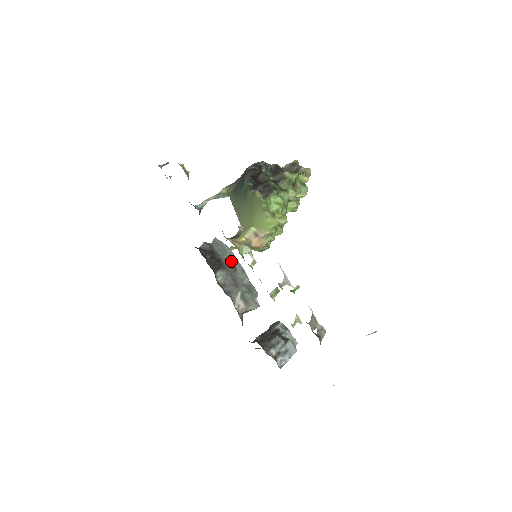
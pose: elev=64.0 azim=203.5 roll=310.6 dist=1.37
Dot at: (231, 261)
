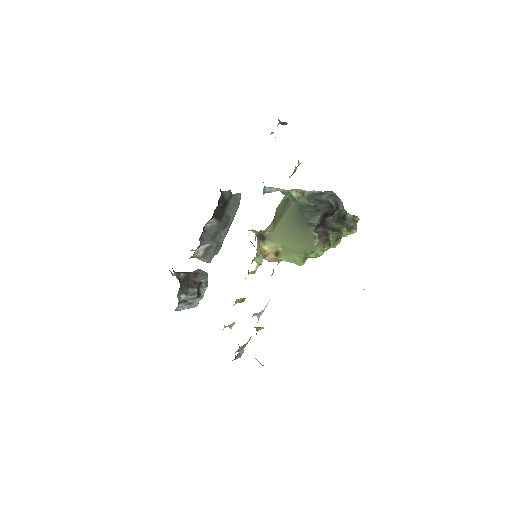
Dot at: (230, 219)
